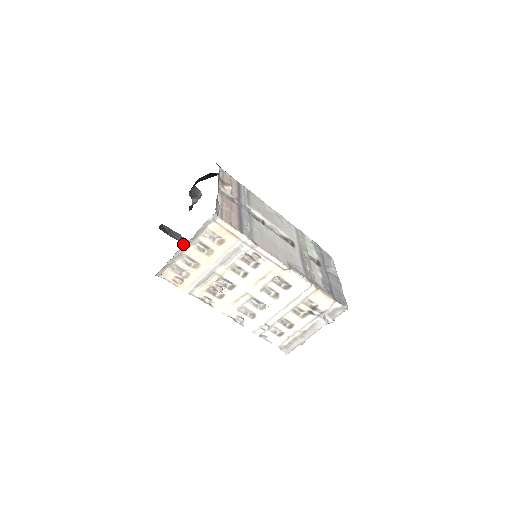
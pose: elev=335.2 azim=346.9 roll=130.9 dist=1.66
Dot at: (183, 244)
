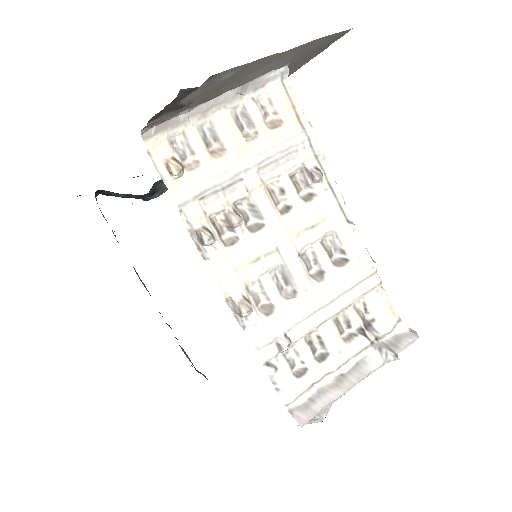
Dot at: (117, 241)
